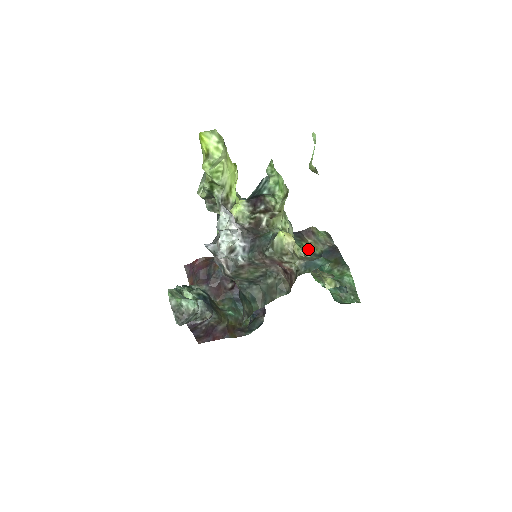
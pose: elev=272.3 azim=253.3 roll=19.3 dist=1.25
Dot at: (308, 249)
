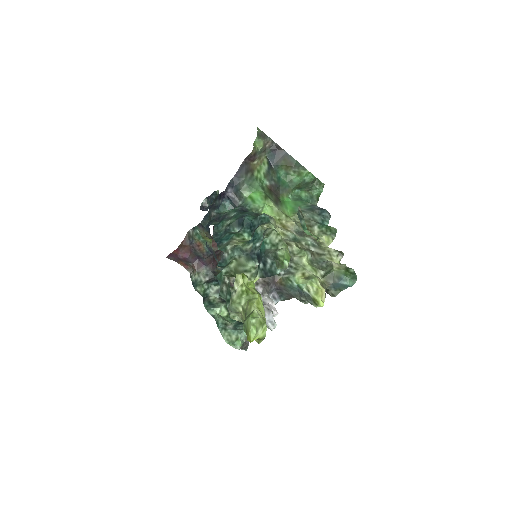
Dot at: (261, 175)
